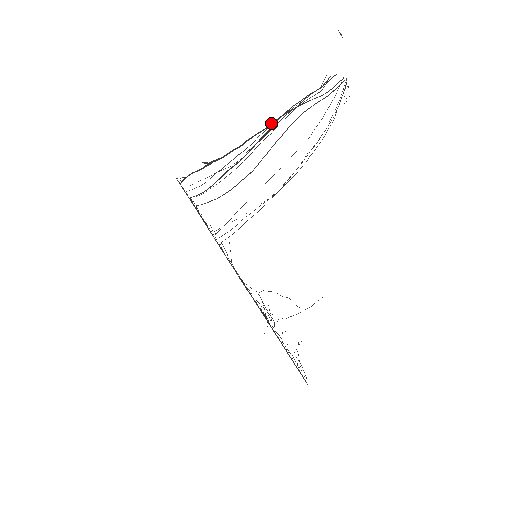
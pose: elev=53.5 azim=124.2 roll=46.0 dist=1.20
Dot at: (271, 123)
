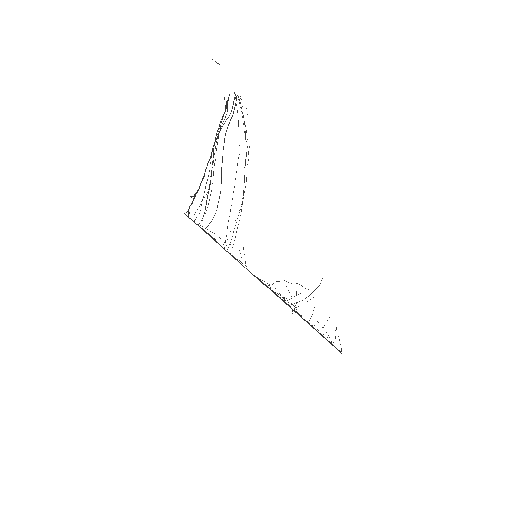
Dot at: occluded
